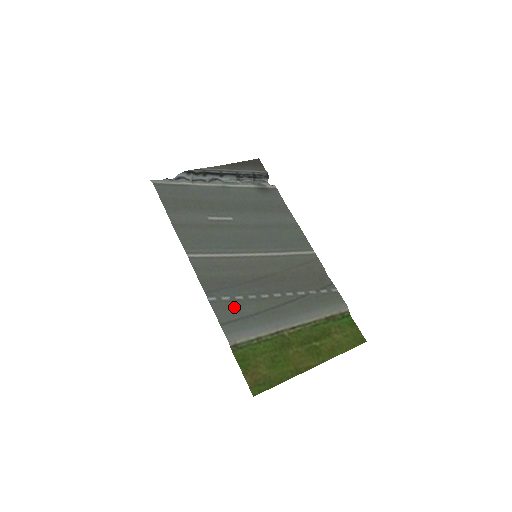
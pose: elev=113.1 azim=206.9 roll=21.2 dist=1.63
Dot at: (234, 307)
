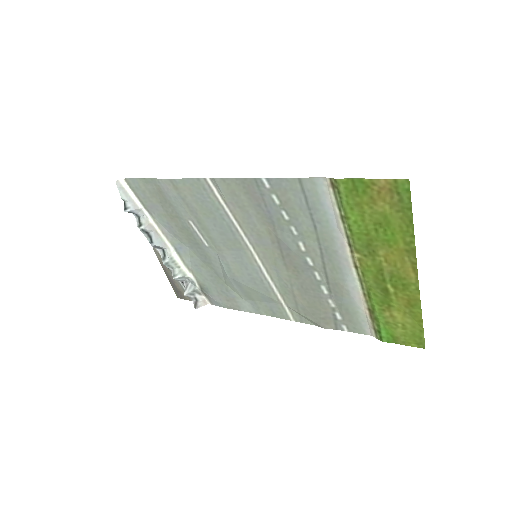
Dot at: (291, 204)
